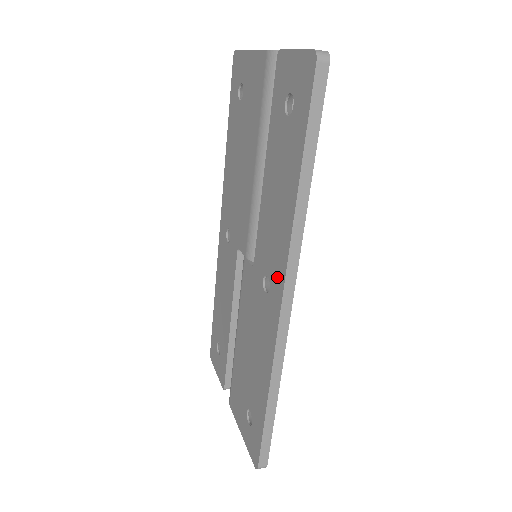
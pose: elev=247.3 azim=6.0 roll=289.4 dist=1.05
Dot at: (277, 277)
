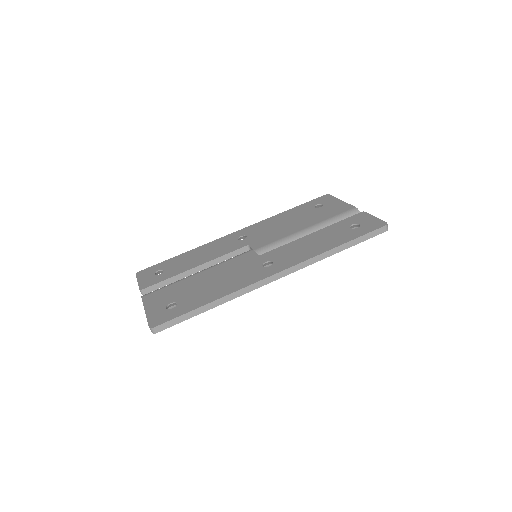
Dot at: (283, 265)
